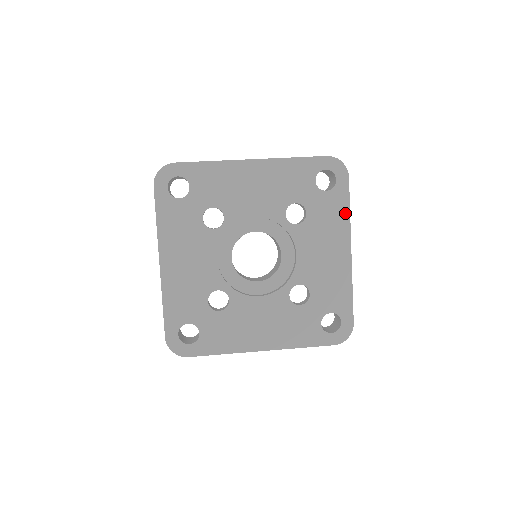
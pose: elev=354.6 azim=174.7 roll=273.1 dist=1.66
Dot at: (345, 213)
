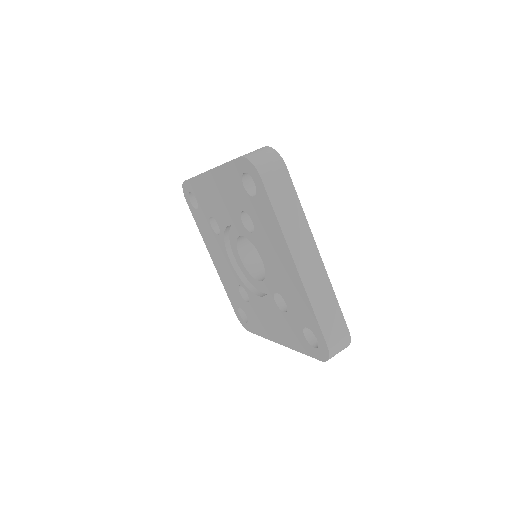
Dot at: (298, 348)
